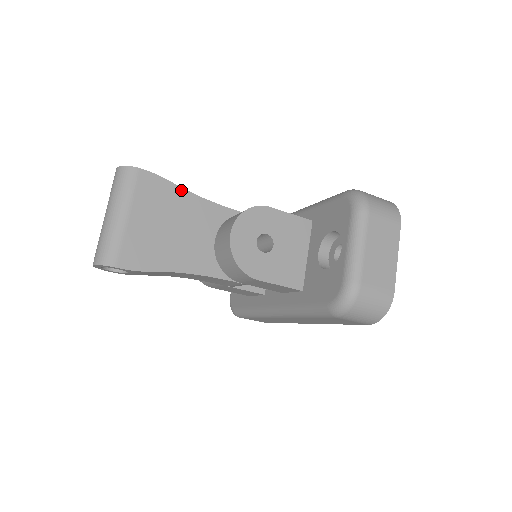
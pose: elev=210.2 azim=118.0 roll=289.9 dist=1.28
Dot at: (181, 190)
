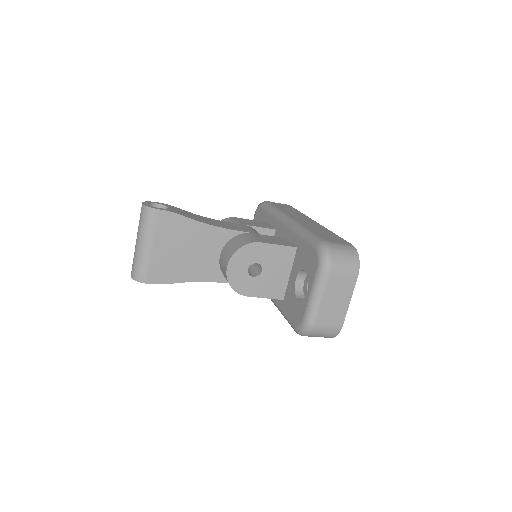
Dot at: (192, 221)
